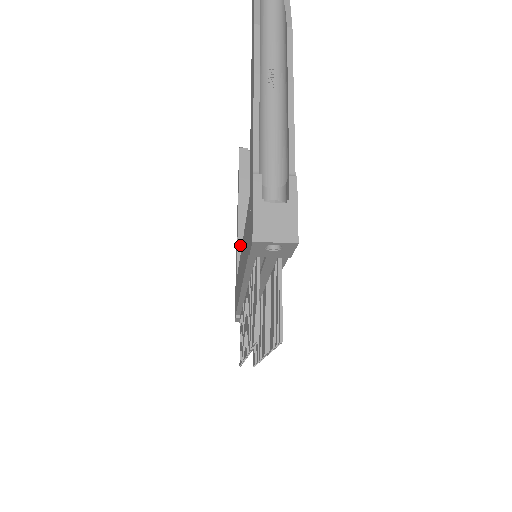
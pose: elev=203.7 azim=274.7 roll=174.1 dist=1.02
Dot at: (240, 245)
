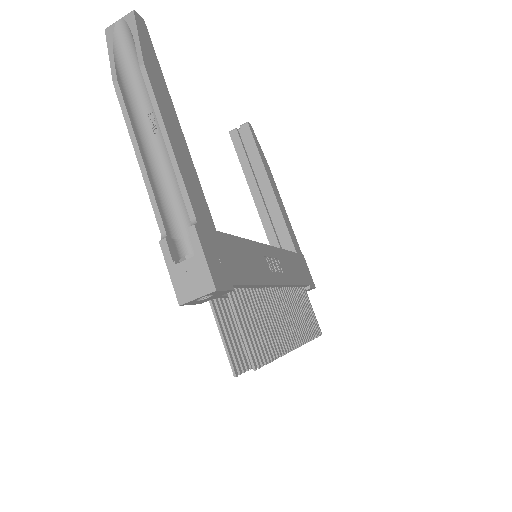
Dot at: (266, 227)
